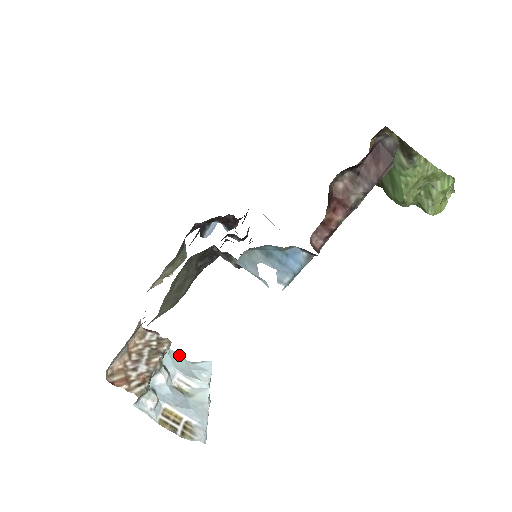
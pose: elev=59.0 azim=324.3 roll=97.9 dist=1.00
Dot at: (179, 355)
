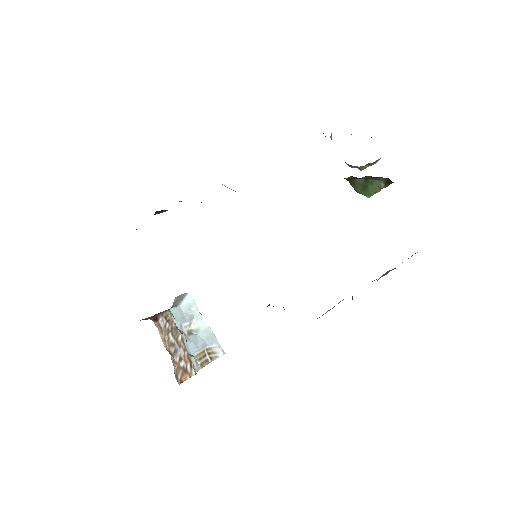
Dot at: (172, 309)
